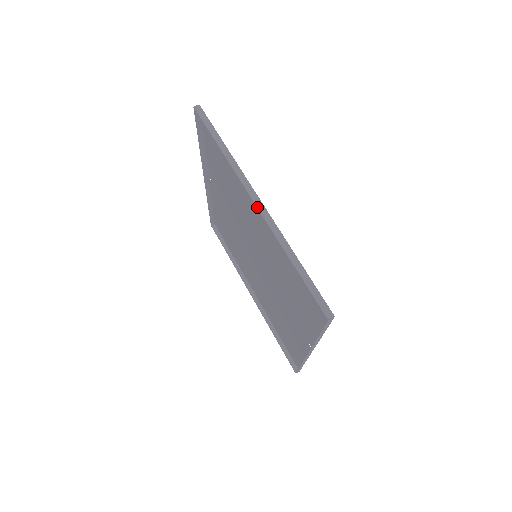
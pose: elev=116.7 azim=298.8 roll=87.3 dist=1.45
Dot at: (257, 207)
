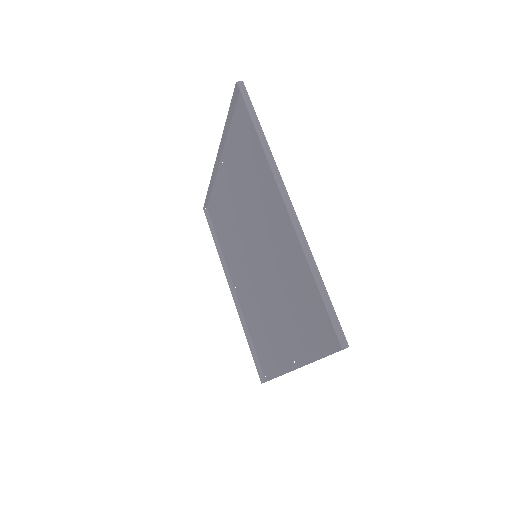
Dot at: (217, 156)
